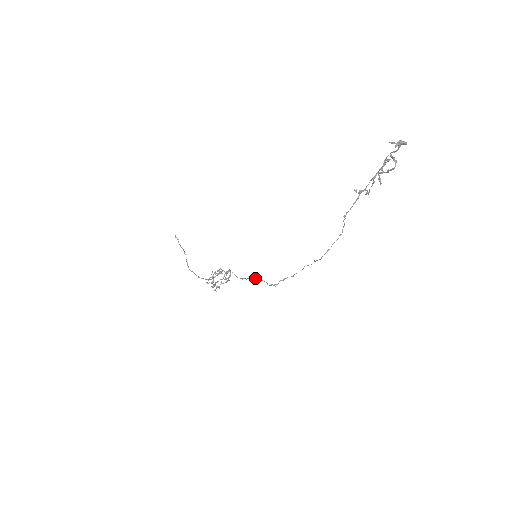
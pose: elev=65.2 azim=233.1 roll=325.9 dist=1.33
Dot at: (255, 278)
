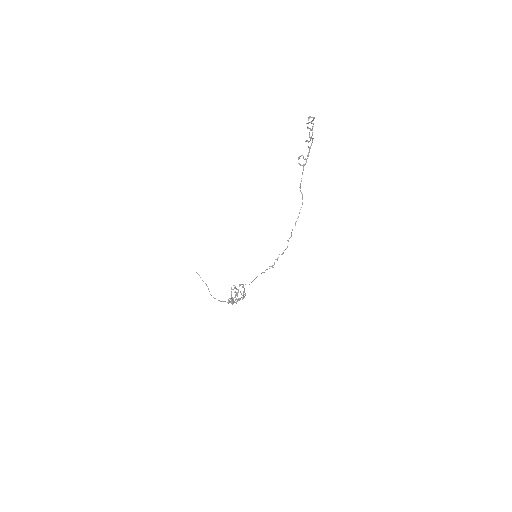
Dot at: occluded
